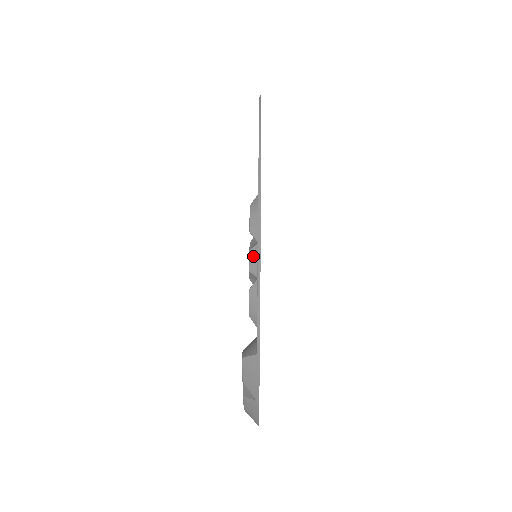
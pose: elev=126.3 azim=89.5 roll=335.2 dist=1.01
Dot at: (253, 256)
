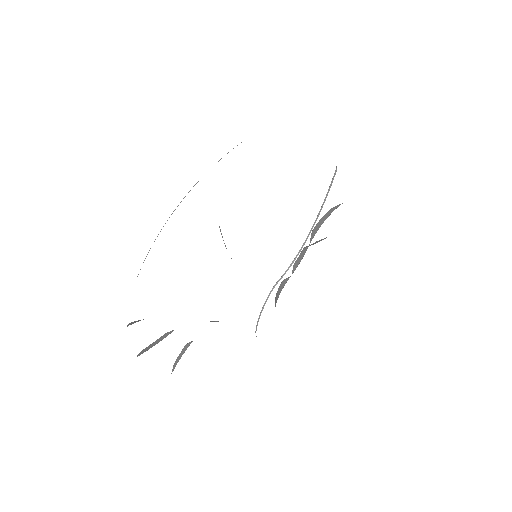
Dot at: (302, 255)
